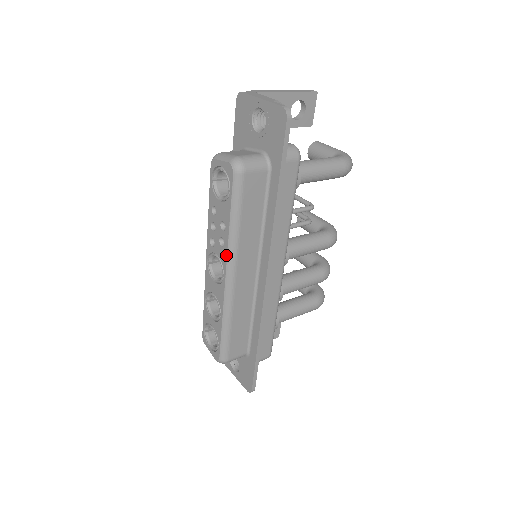
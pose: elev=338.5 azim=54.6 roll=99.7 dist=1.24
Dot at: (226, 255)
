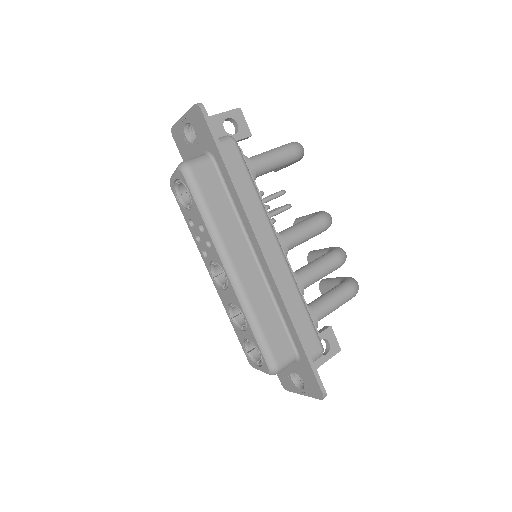
Dot at: (216, 252)
